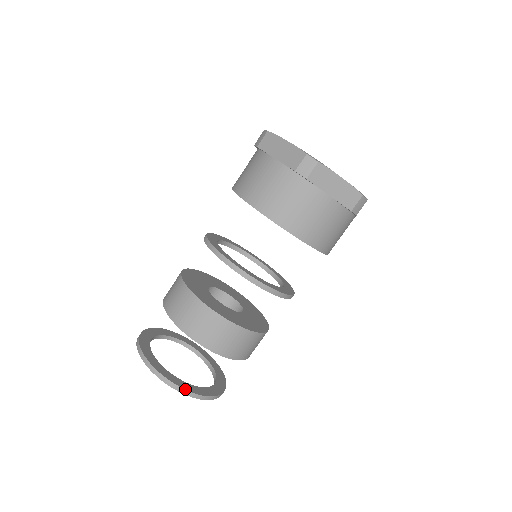
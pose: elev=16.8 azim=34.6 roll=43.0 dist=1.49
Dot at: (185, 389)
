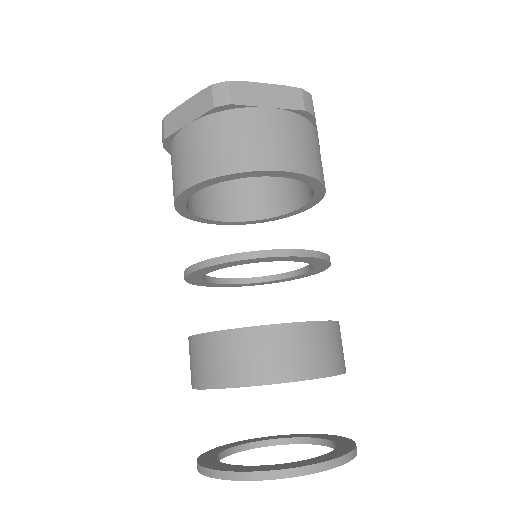
Dot at: (355, 446)
